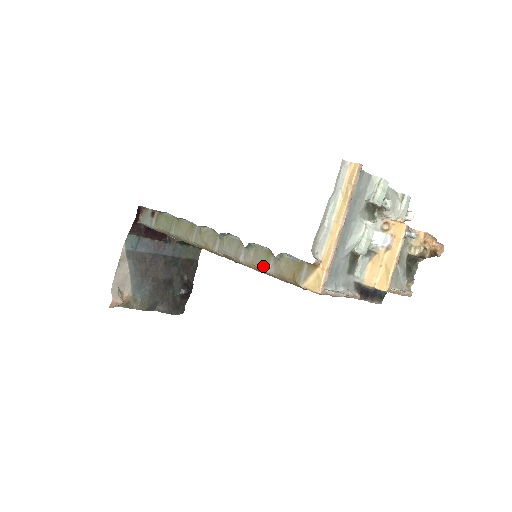
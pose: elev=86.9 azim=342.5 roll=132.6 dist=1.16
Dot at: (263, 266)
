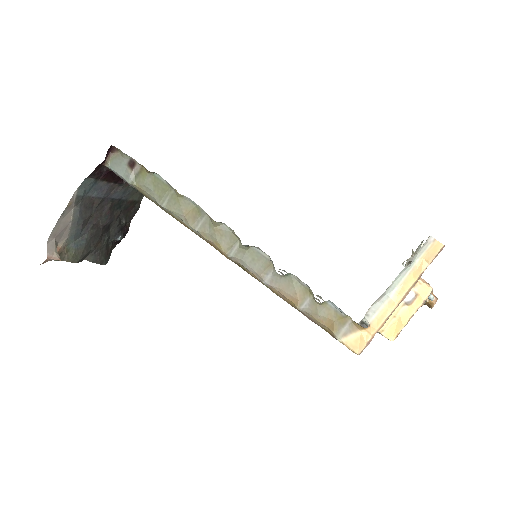
Dot at: (295, 300)
